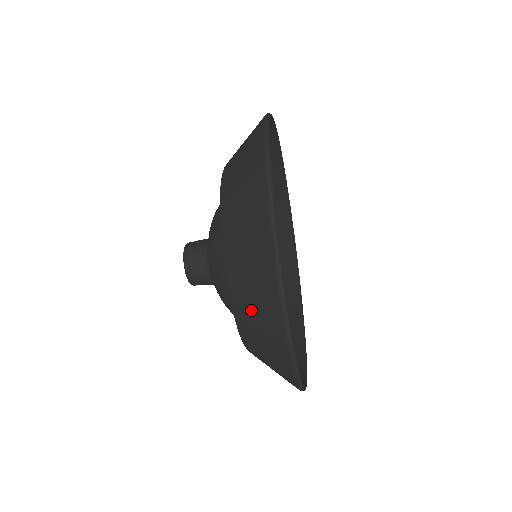
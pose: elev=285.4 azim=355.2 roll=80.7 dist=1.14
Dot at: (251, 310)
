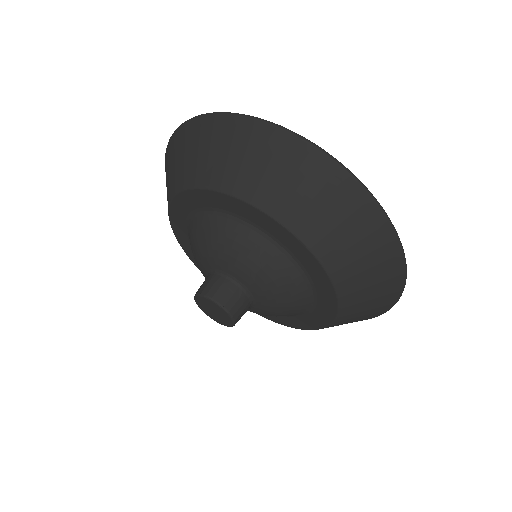
Dot at: (364, 281)
